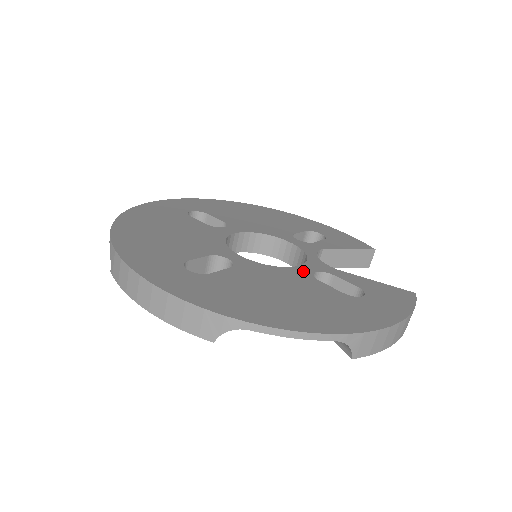
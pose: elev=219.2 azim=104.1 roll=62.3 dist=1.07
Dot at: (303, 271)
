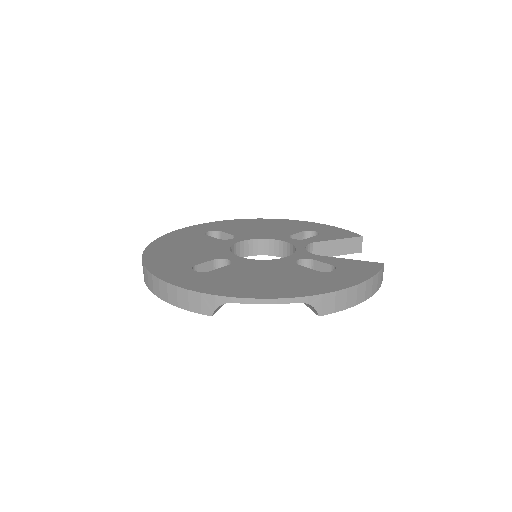
Dot at: (288, 260)
